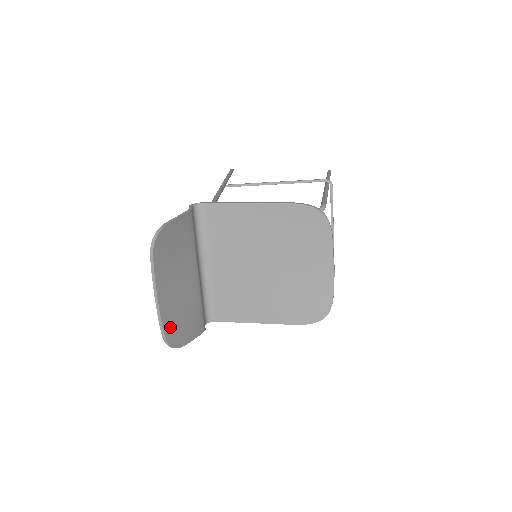
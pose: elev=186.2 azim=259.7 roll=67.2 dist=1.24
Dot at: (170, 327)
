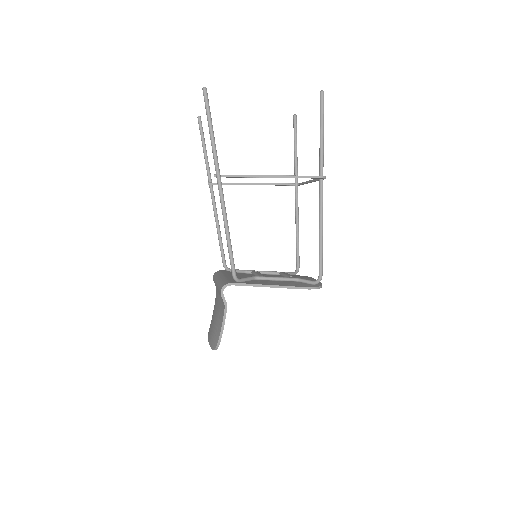
Dot at: occluded
